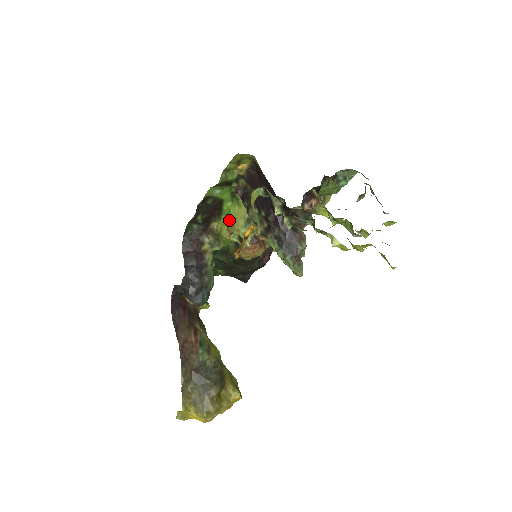
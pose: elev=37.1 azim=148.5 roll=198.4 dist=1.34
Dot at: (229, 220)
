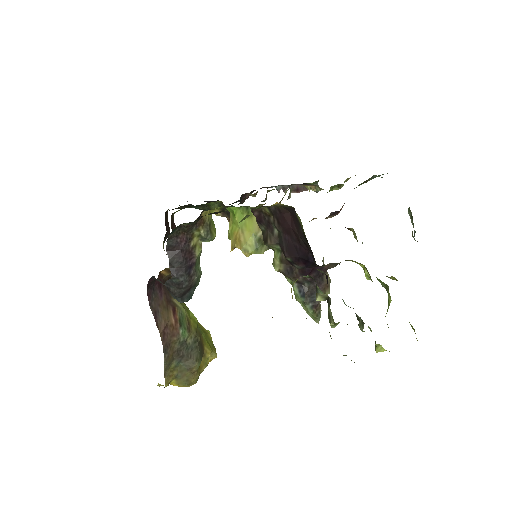
Dot at: (231, 223)
